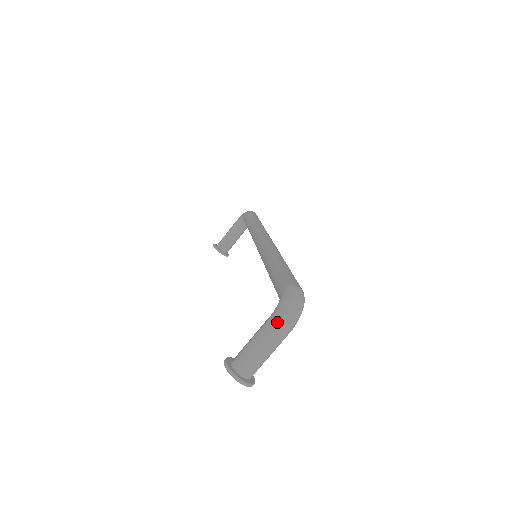
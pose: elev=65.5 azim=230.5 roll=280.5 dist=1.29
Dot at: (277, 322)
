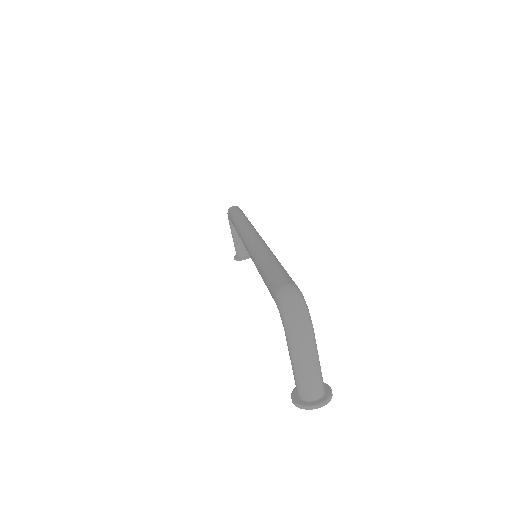
Dot at: (293, 338)
